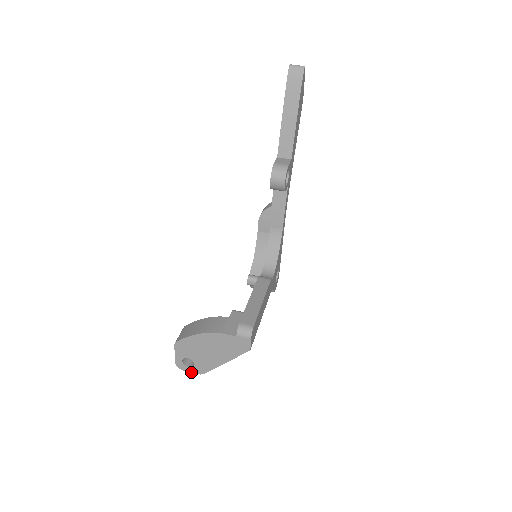
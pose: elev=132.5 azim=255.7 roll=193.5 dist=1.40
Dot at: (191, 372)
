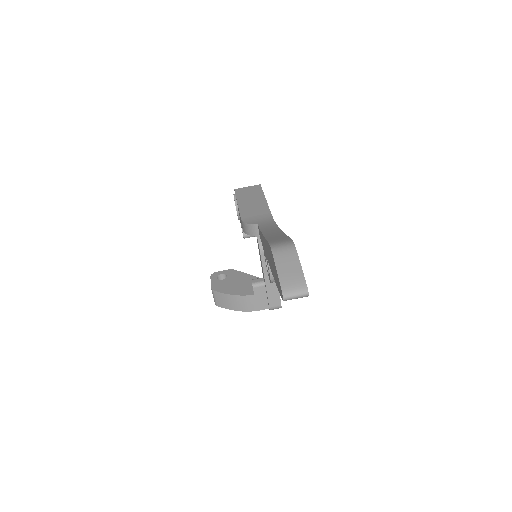
Dot at: occluded
